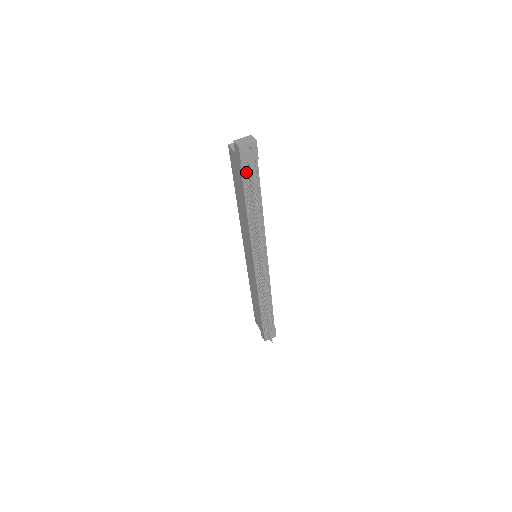
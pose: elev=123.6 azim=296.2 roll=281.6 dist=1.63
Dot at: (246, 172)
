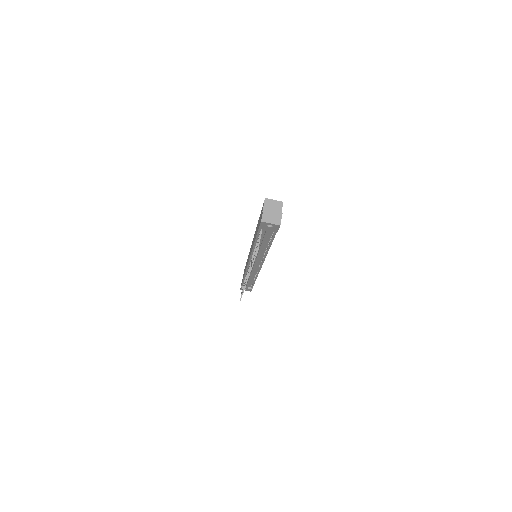
Dot at: (263, 231)
